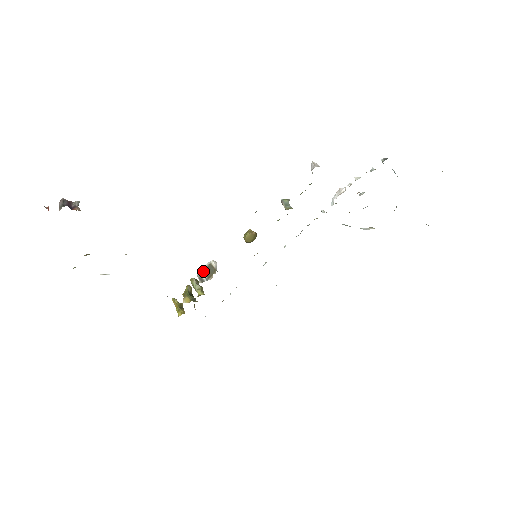
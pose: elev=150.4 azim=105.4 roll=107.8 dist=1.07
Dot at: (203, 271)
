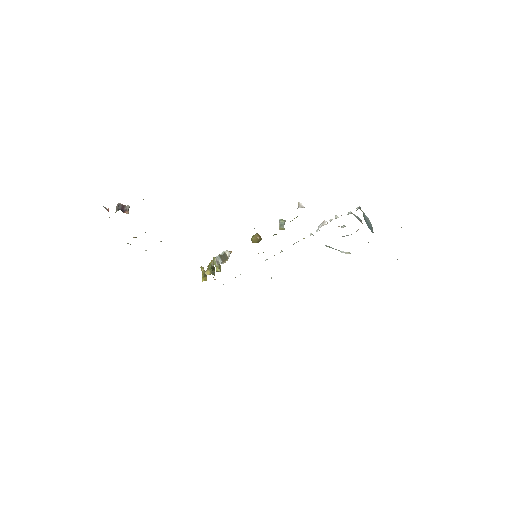
Dot at: (220, 256)
